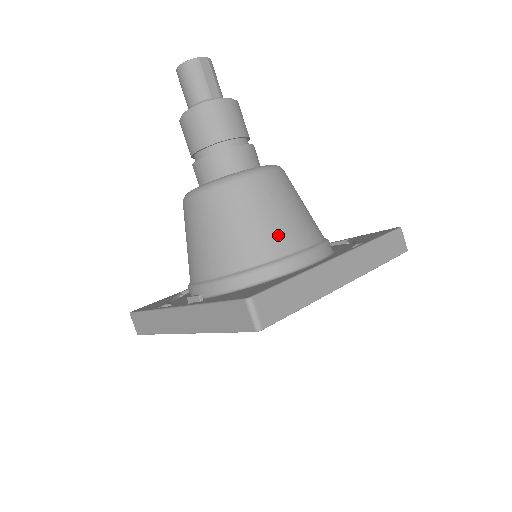
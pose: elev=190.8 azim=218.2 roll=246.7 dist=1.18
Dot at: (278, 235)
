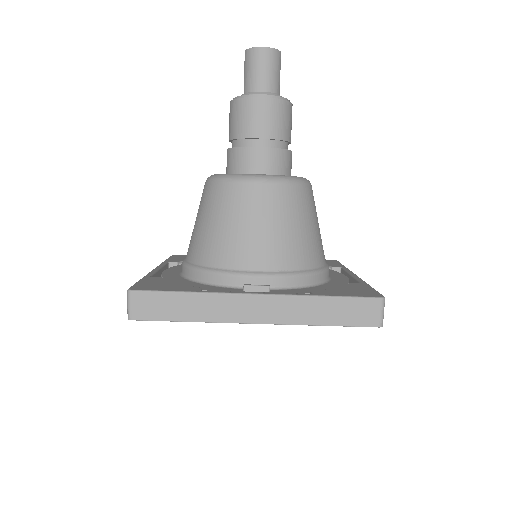
Dot at: (321, 245)
